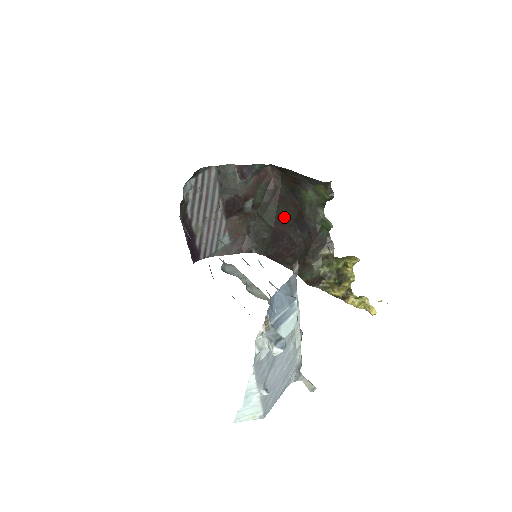
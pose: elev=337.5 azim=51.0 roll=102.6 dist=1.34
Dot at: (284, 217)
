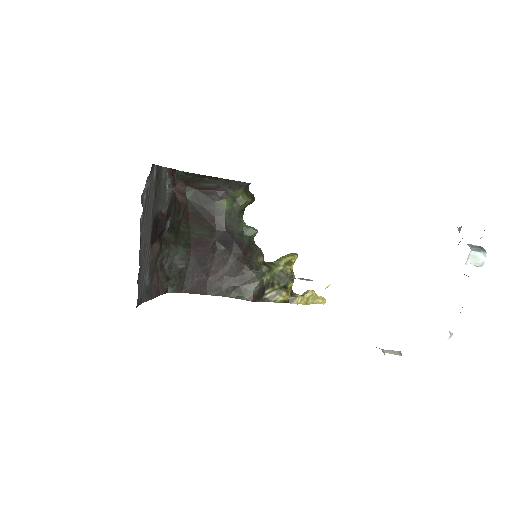
Dot at: (201, 236)
